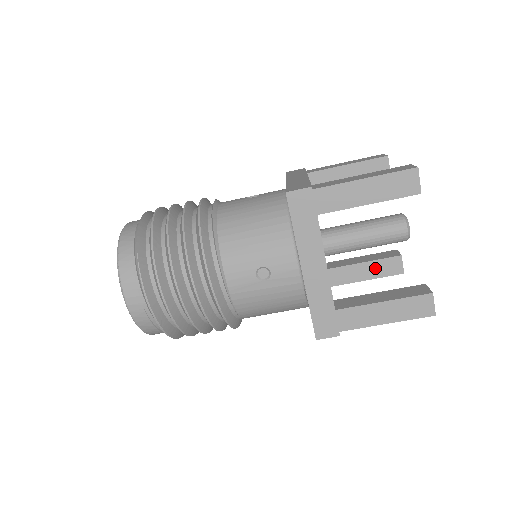
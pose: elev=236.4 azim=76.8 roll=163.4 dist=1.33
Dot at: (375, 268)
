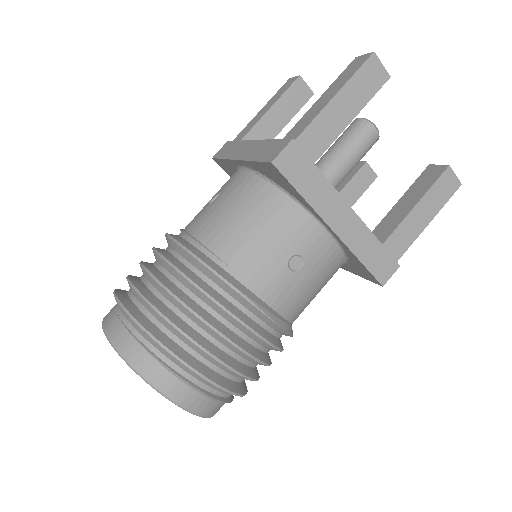
Dot at: (414, 192)
